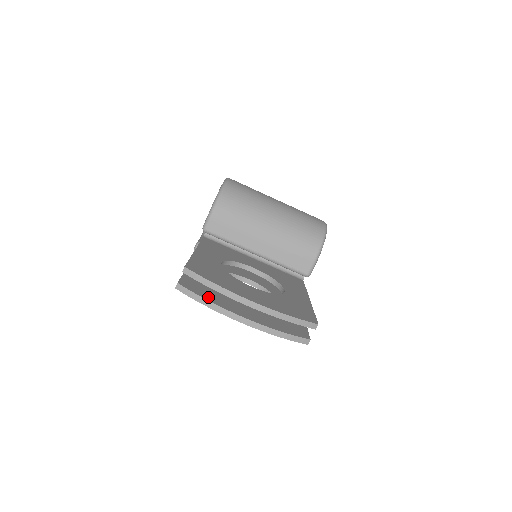
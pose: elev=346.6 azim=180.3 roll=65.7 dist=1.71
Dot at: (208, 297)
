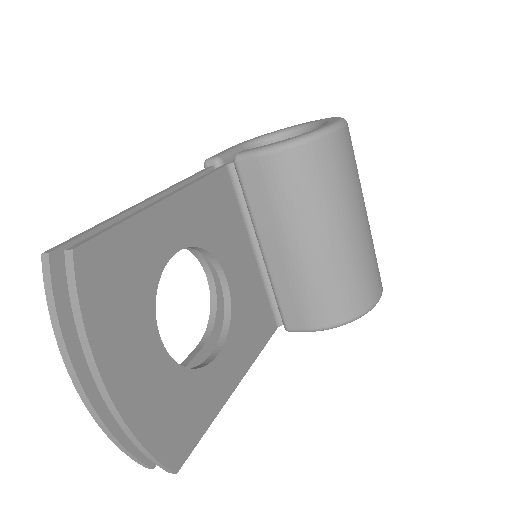
Dot at: (71, 313)
